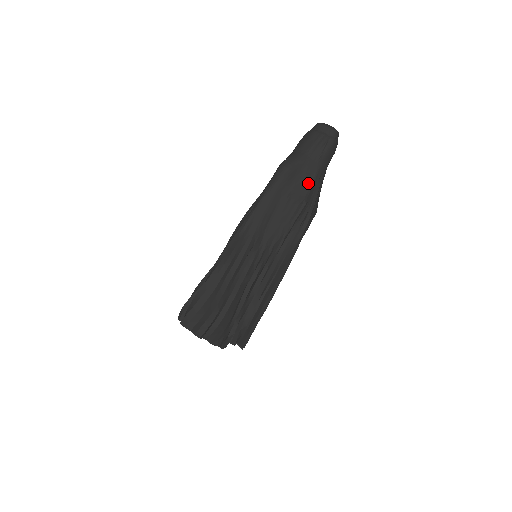
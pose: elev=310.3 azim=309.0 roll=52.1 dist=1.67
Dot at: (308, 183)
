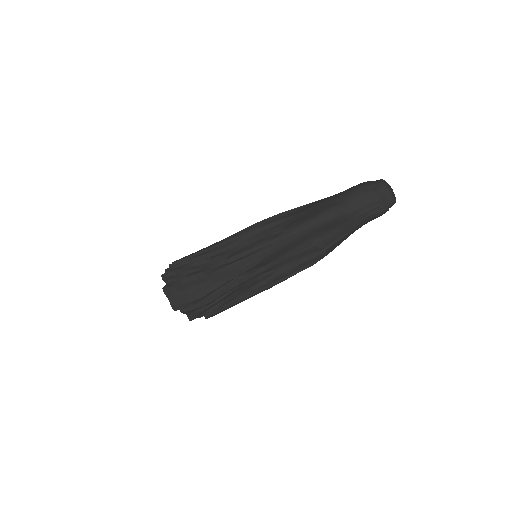
Dot at: (338, 237)
